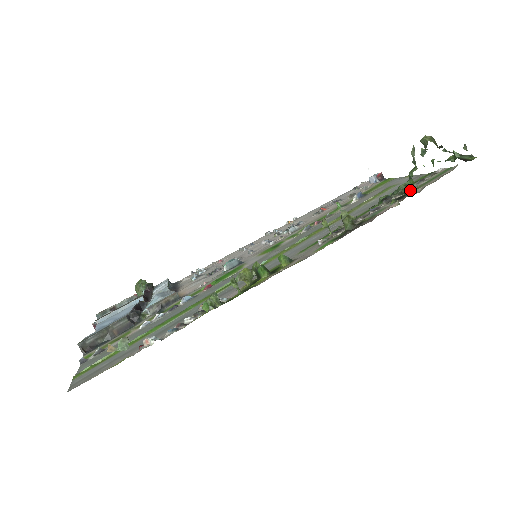
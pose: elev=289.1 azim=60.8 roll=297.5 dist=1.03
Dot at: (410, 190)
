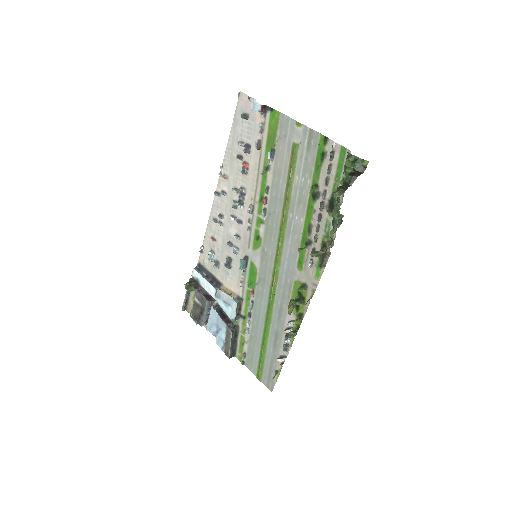
Dot at: (330, 187)
